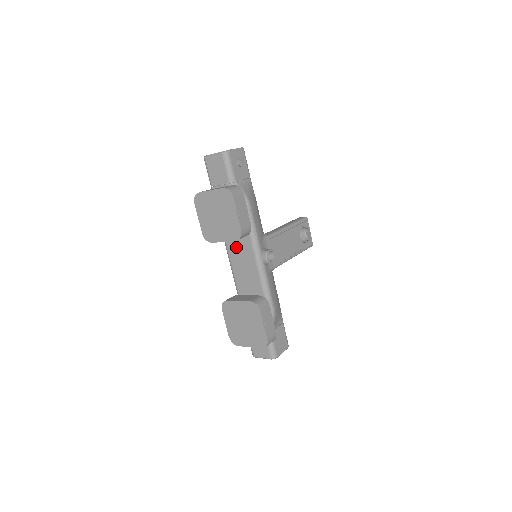
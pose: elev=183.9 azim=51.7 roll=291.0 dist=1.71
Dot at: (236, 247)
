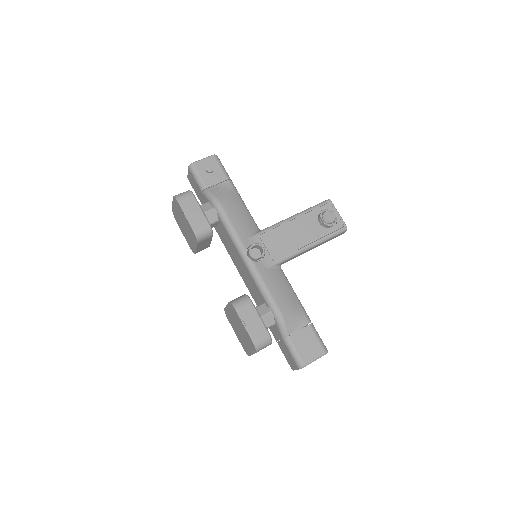
Dot at: (231, 252)
